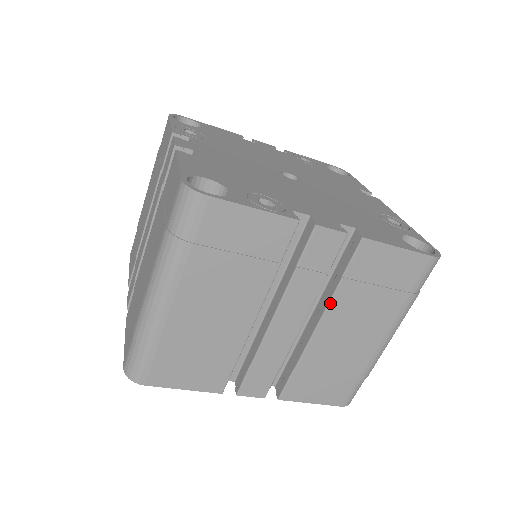
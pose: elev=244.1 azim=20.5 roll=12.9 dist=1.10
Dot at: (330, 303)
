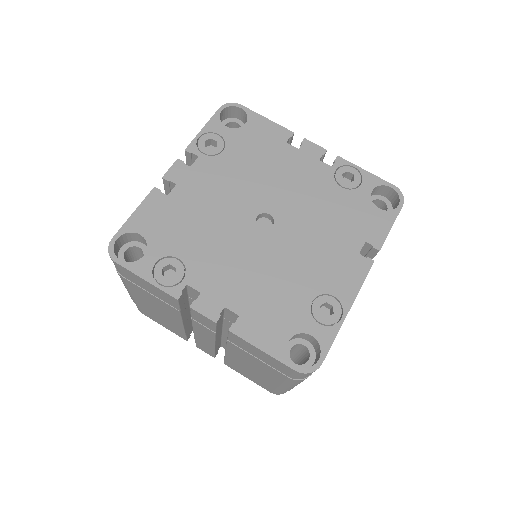
Dot at: (227, 346)
